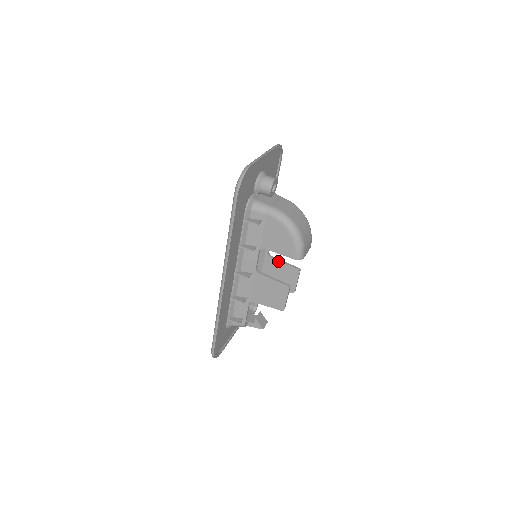
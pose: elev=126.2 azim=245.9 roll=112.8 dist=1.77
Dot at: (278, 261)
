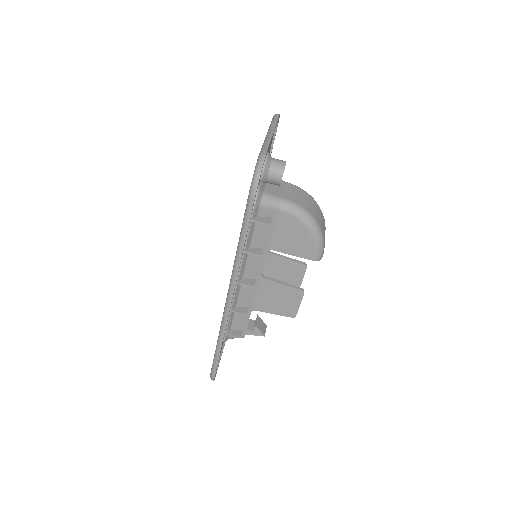
Dot at: (280, 257)
